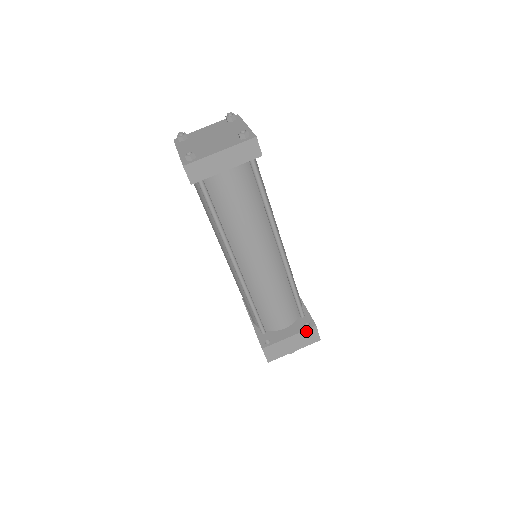
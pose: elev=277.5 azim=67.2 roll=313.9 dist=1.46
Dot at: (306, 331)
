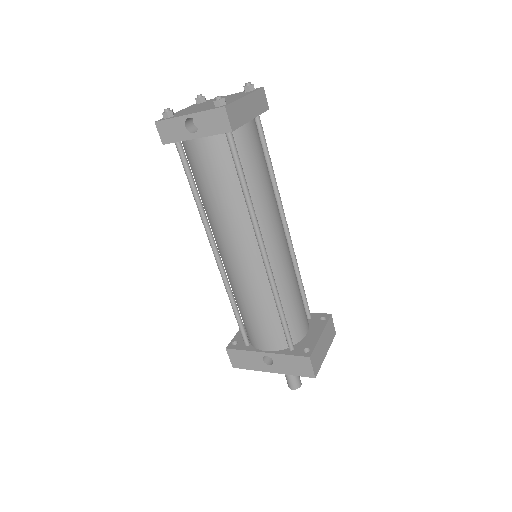
Dot at: (328, 323)
